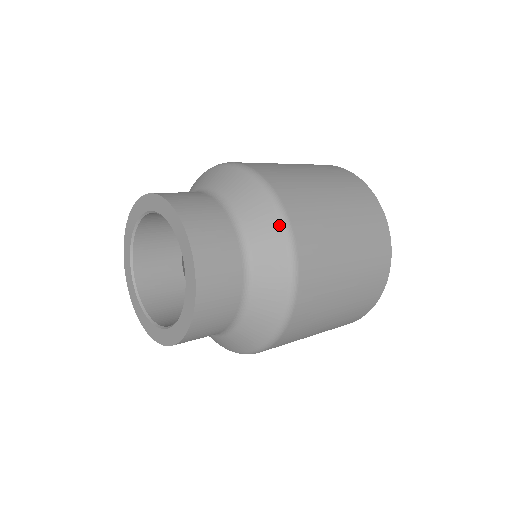
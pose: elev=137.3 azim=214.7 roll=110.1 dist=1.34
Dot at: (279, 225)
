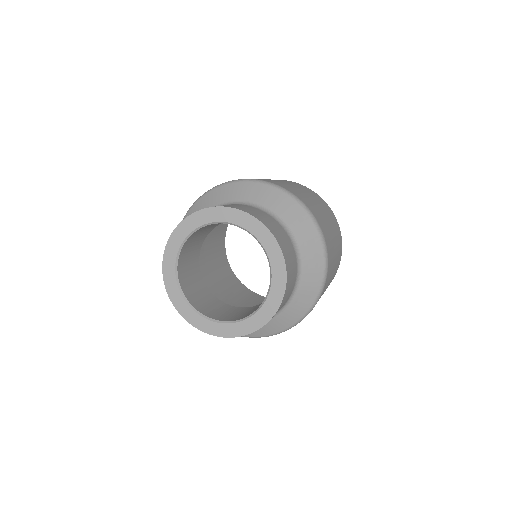
Dot at: (284, 194)
